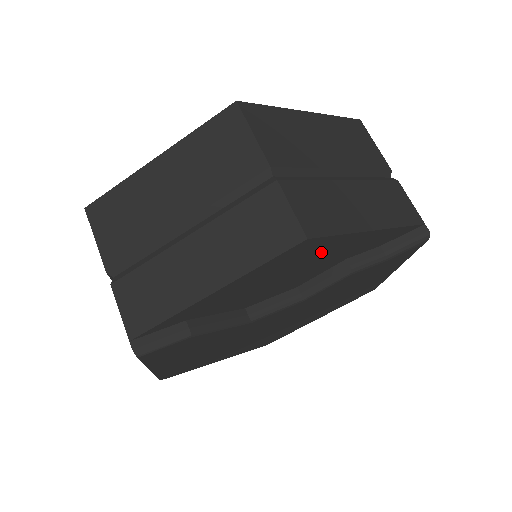
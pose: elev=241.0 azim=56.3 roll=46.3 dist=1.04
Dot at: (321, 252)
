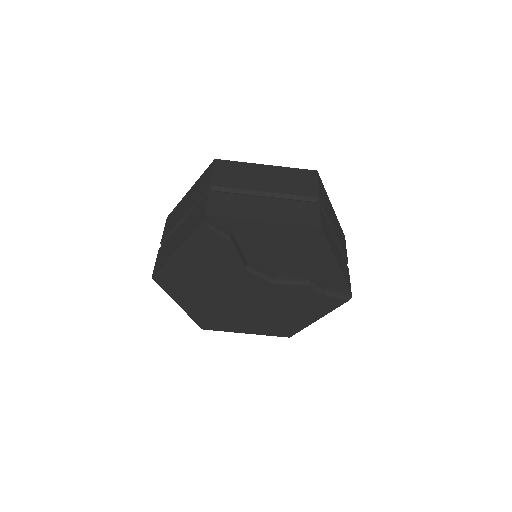
Dot at: (312, 250)
